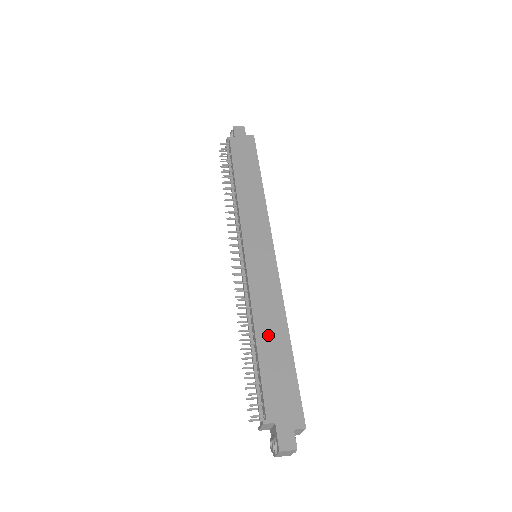
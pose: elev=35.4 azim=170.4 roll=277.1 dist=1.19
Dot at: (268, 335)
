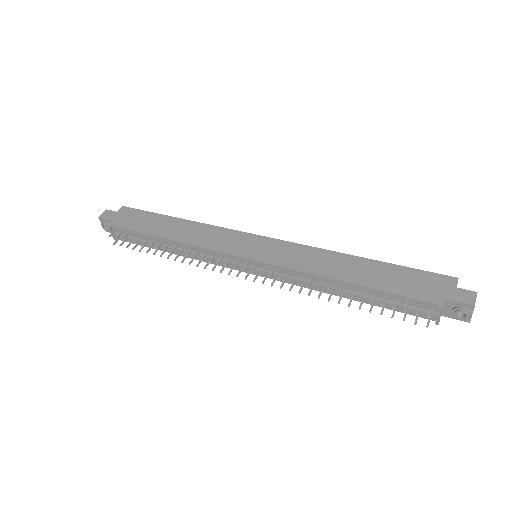
Dot at: (351, 272)
